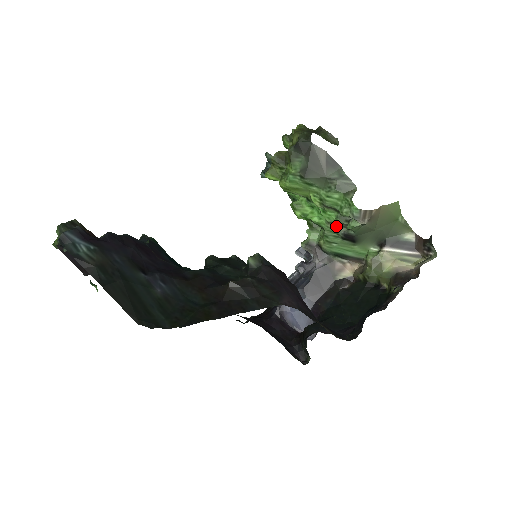
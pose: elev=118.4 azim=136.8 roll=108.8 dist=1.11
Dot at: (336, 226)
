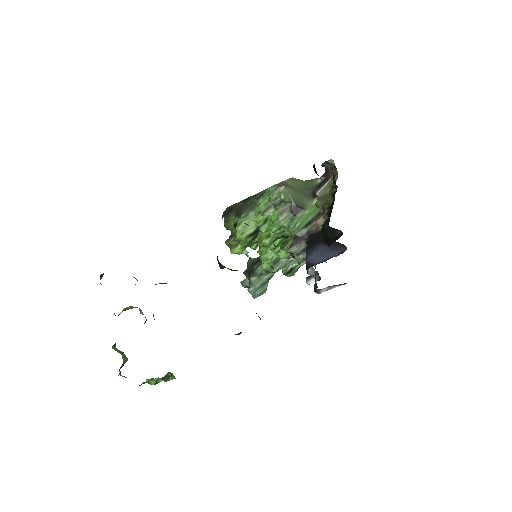
Dot at: (284, 215)
